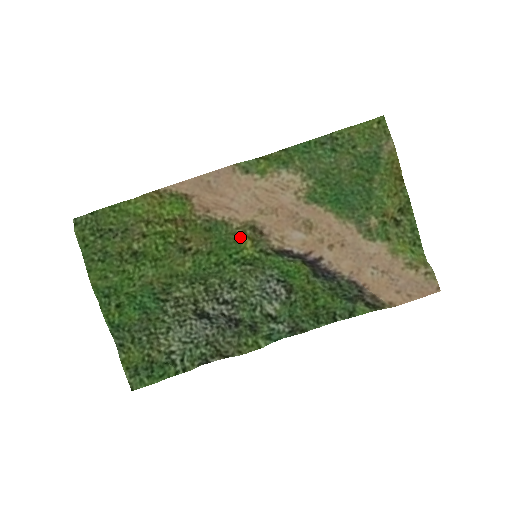
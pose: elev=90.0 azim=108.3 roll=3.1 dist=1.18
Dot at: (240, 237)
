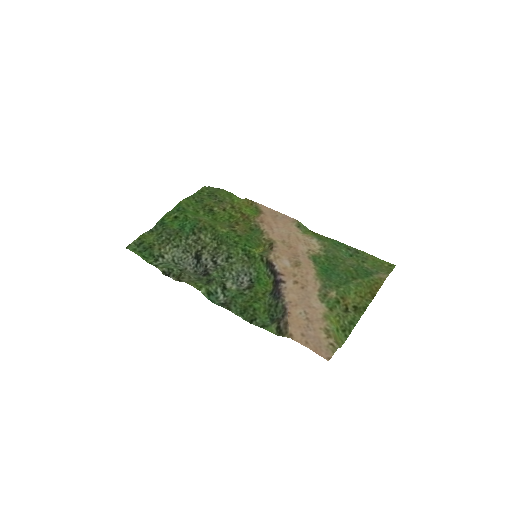
Dot at: (260, 245)
